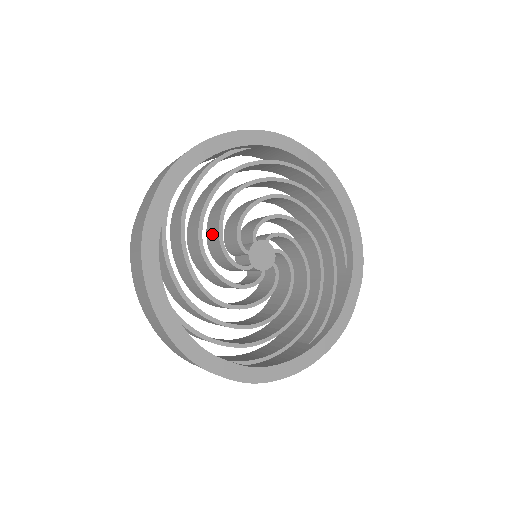
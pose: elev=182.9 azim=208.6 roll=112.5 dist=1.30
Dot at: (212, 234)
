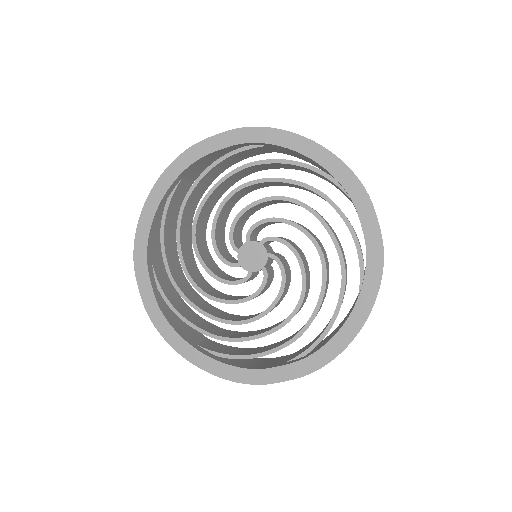
Dot at: occluded
